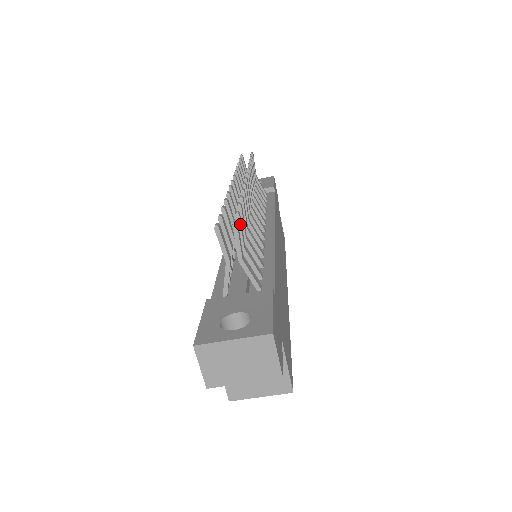
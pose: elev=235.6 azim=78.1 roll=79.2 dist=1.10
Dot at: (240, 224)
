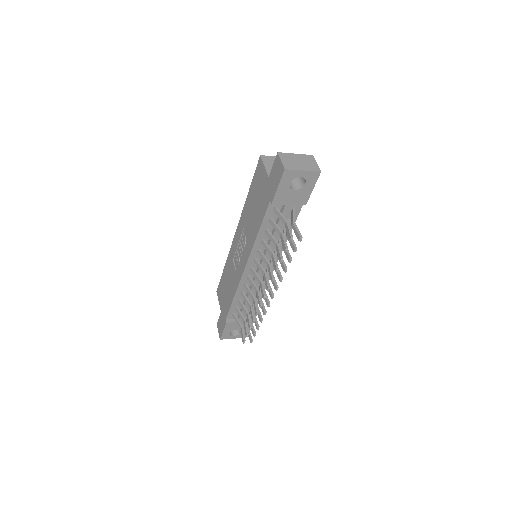
Dot at: (254, 332)
